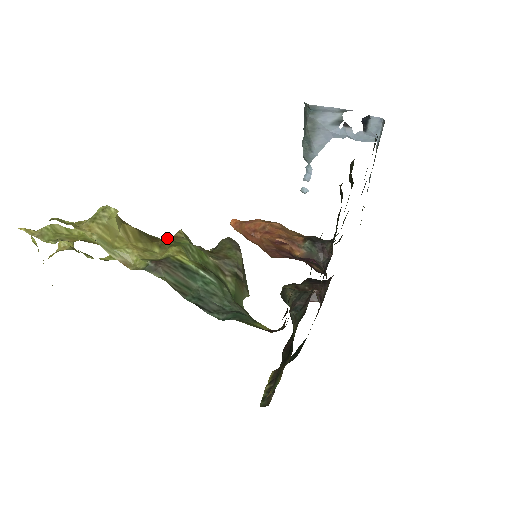
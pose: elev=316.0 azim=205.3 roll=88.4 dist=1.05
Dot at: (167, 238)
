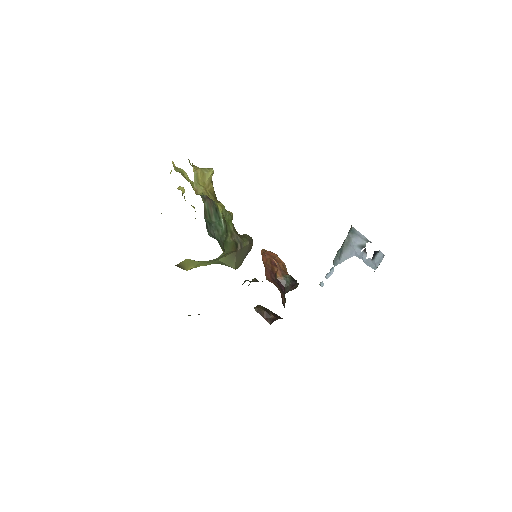
Dot at: occluded
